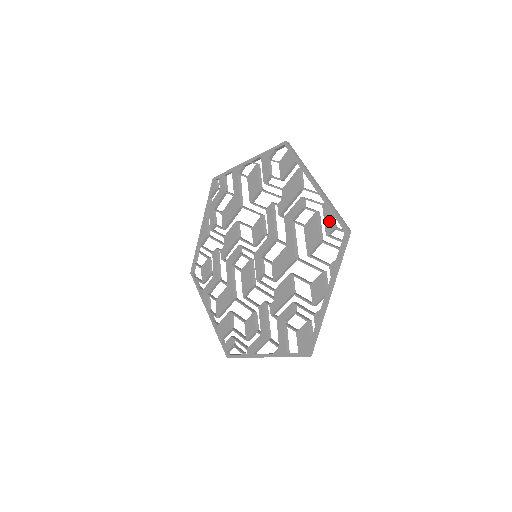
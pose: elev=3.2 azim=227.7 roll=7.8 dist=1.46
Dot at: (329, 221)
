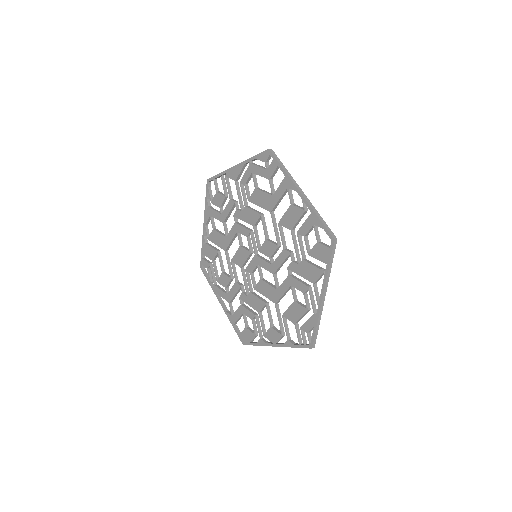
Dot at: (308, 327)
